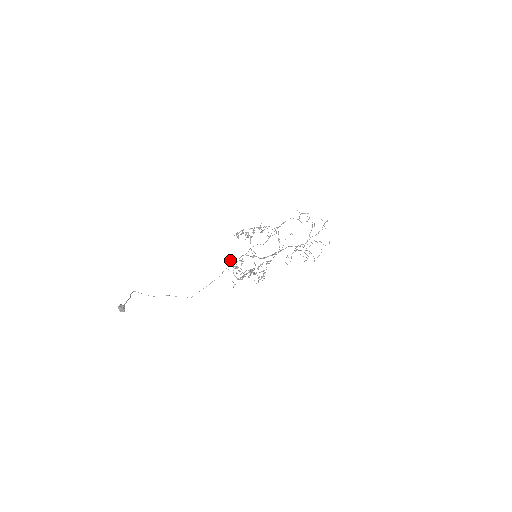
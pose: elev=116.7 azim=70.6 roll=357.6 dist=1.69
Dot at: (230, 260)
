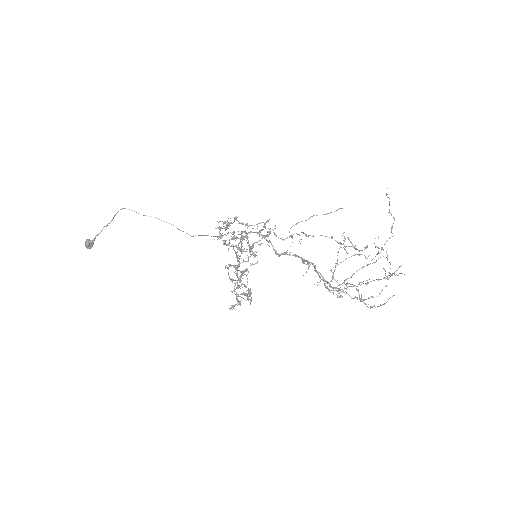
Dot at: (240, 223)
